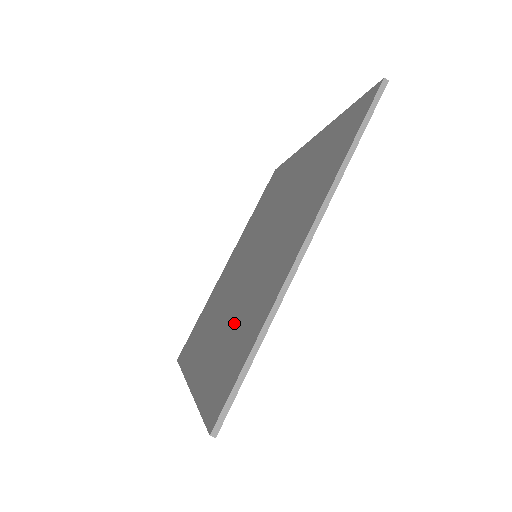
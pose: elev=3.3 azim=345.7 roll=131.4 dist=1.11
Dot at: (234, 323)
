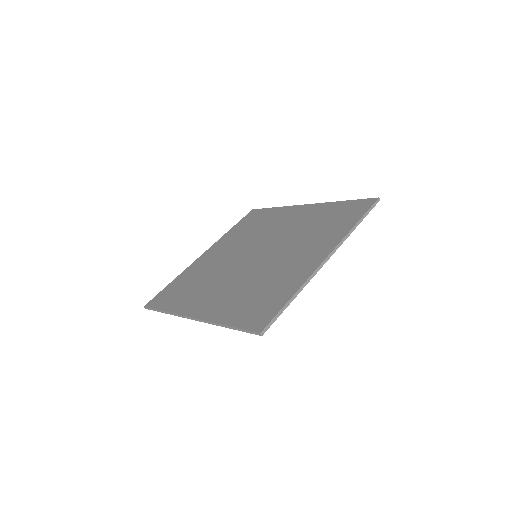
Dot at: (252, 287)
